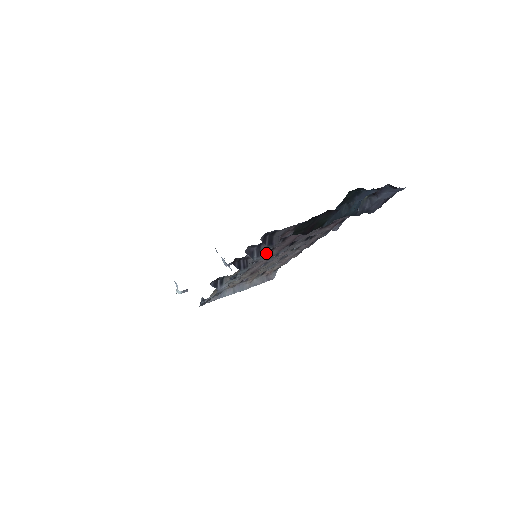
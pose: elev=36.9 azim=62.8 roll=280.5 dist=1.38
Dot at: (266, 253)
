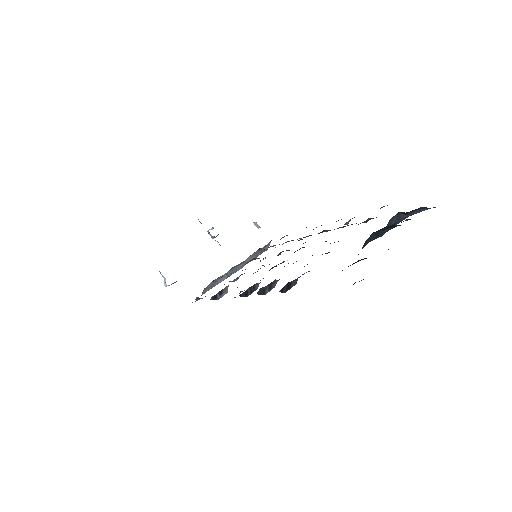
Dot at: occluded
